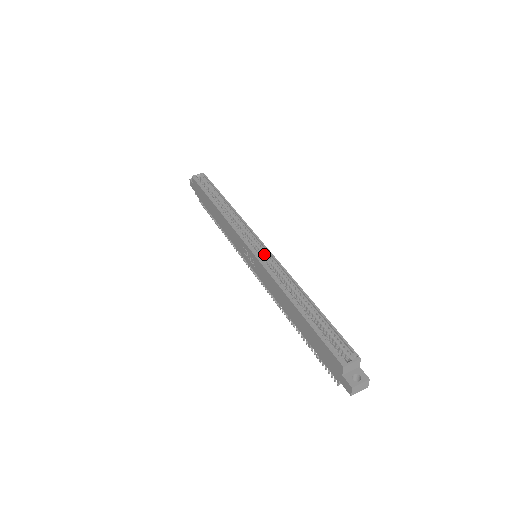
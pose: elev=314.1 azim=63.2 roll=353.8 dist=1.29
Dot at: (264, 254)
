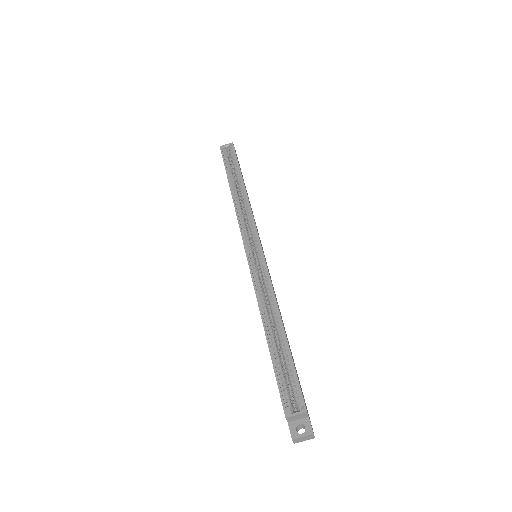
Dot at: (259, 259)
